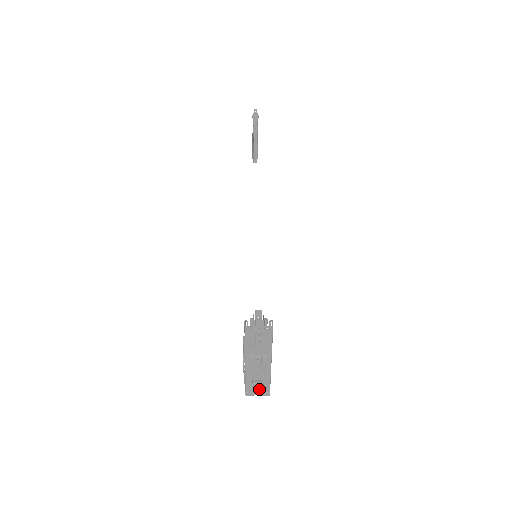
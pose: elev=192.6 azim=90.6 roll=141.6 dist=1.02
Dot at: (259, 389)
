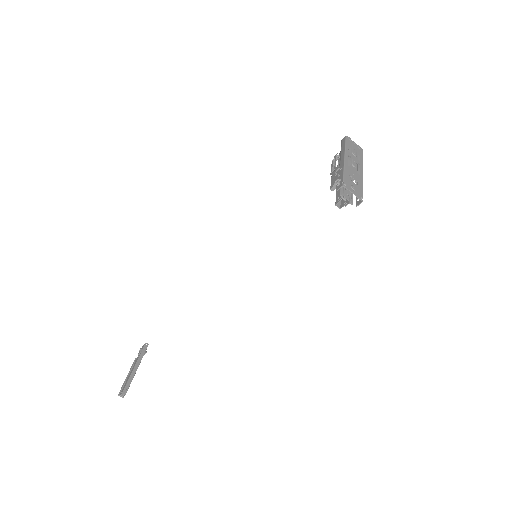
Dot at: (355, 187)
